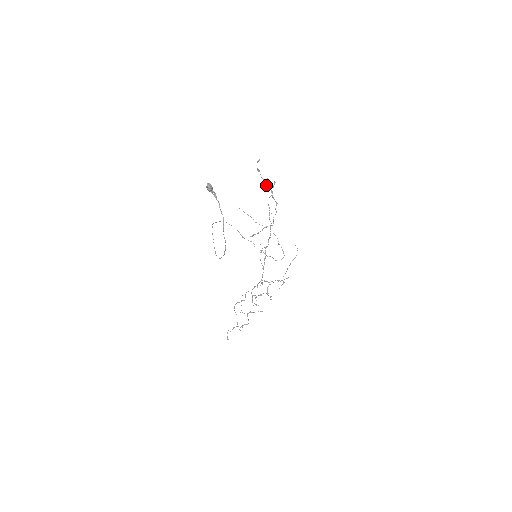
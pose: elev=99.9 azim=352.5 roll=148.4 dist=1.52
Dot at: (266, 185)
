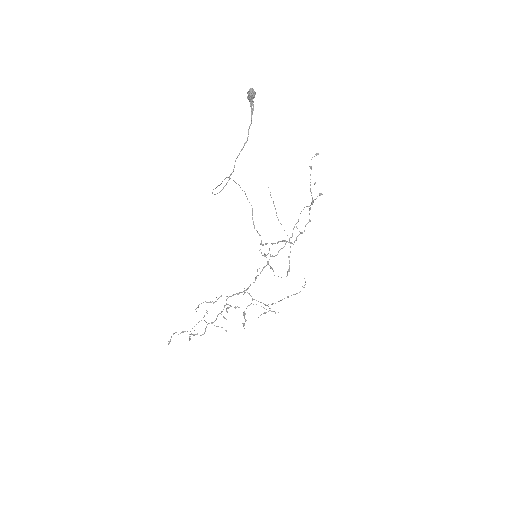
Dot at: (310, 190)
